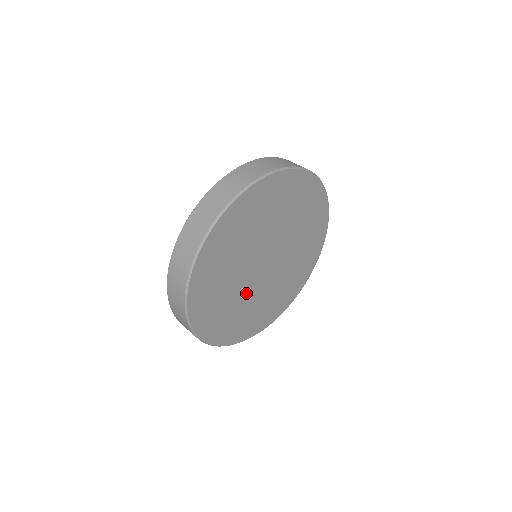
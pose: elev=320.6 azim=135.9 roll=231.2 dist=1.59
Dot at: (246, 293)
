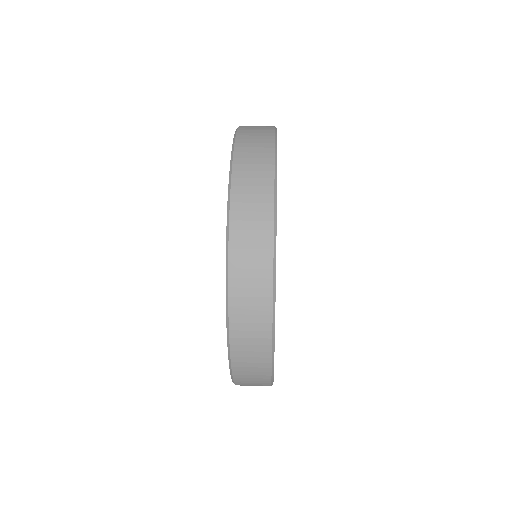
Dot at: occluded
